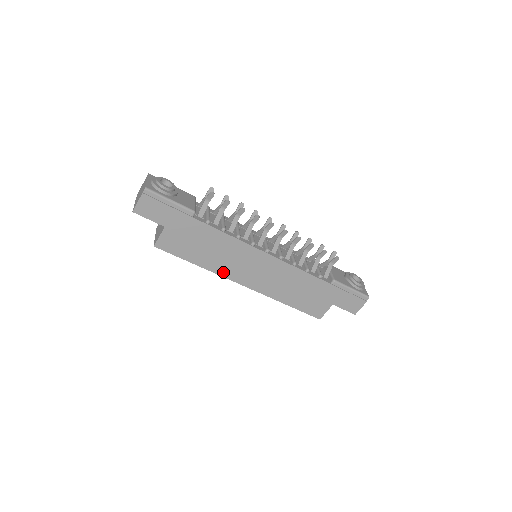
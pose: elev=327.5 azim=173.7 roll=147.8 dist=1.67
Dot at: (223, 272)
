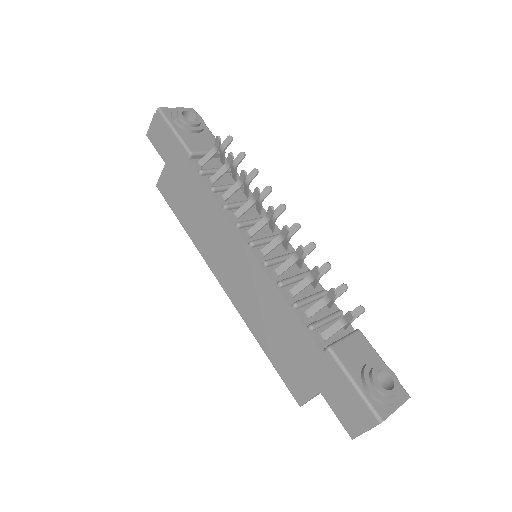
Dot at: (204, 252)
